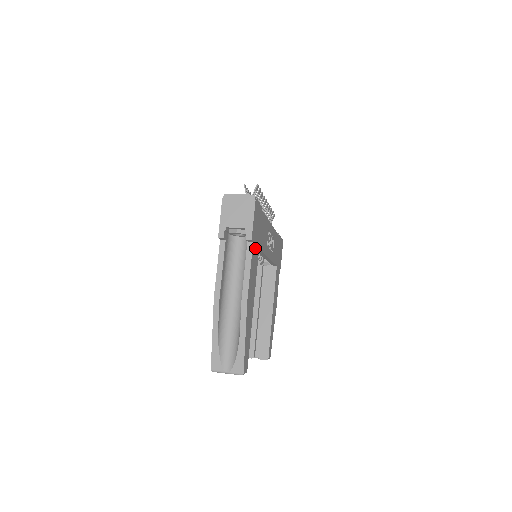
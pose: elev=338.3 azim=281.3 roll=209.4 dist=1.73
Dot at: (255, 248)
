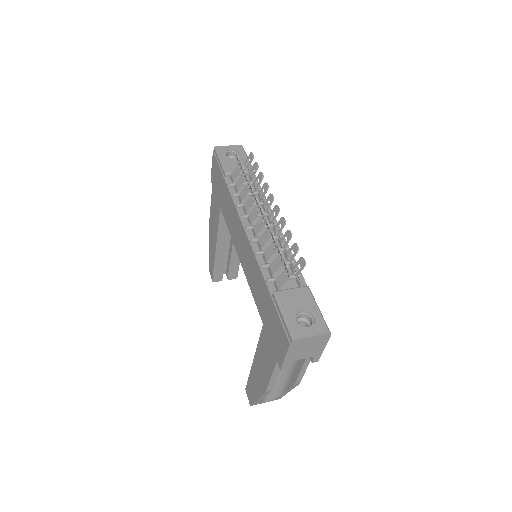
Dot at: occluded
